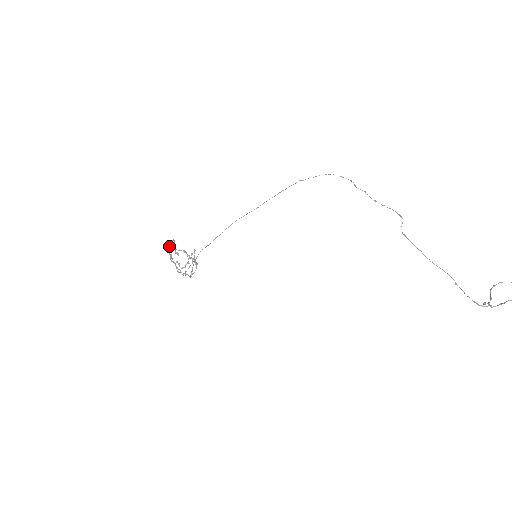
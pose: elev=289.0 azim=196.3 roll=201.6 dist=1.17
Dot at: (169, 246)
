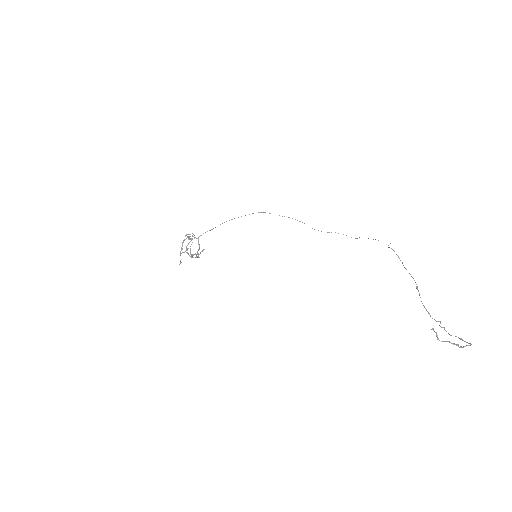
Dot at: (188, 236)
